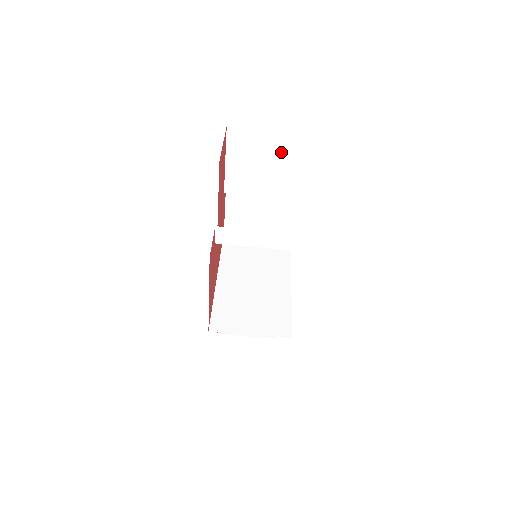
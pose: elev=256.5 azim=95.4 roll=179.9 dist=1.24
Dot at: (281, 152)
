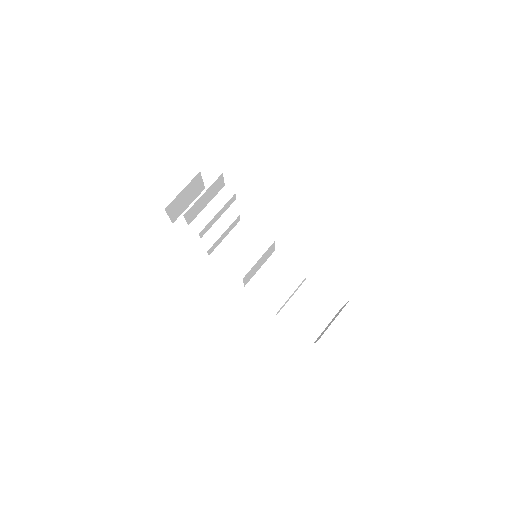
Dot at: occluded
